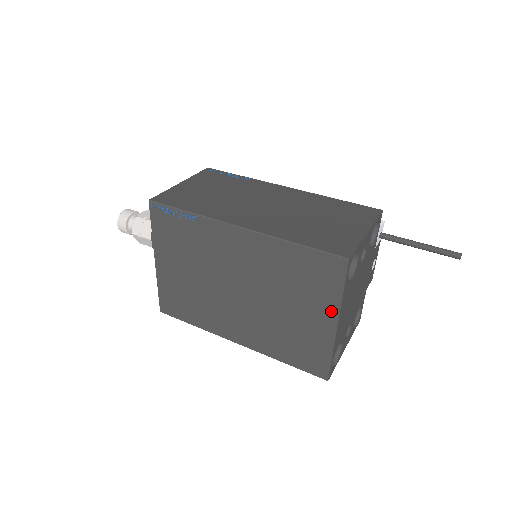
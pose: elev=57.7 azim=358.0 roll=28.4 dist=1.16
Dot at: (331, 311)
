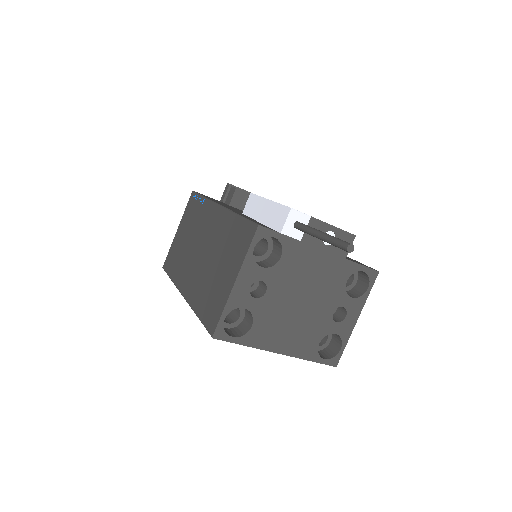
Dot at: occluded
